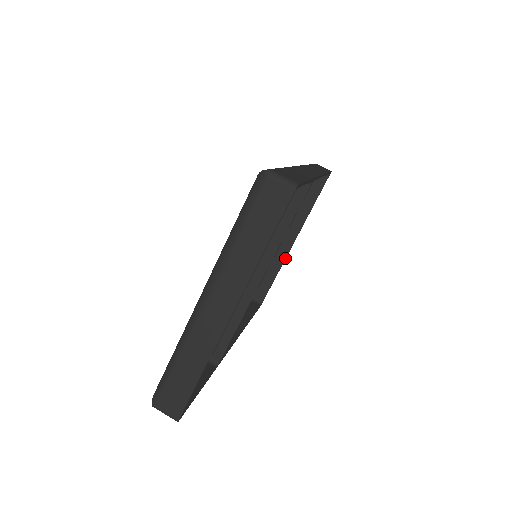
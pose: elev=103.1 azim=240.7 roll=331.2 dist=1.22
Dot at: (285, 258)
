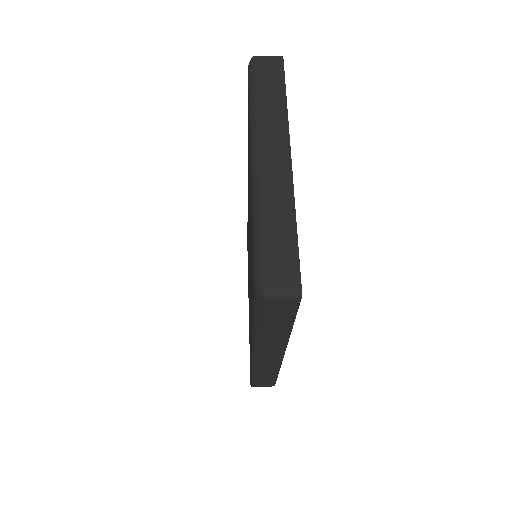
Dot at: occluded
